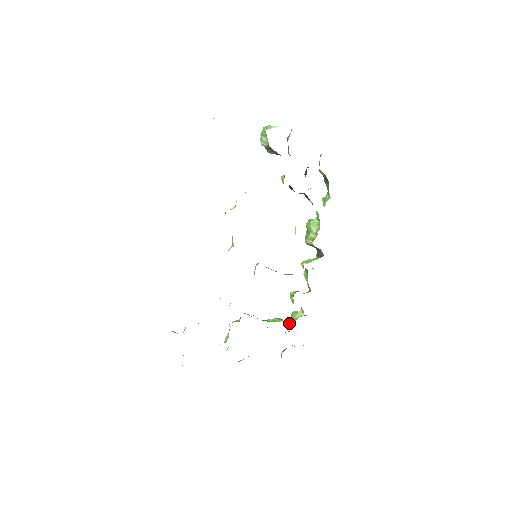
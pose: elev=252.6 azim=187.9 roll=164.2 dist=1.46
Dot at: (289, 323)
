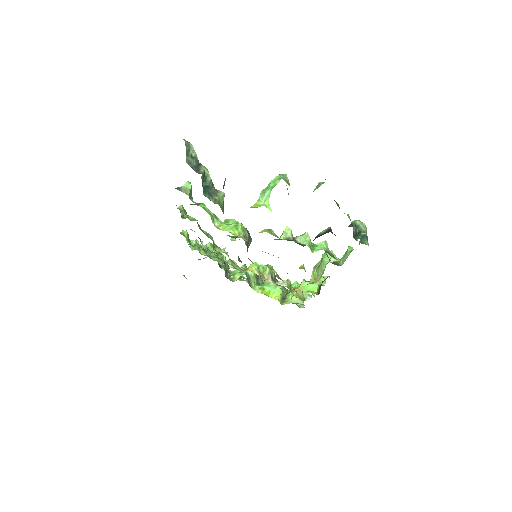
Dot at: occluded
